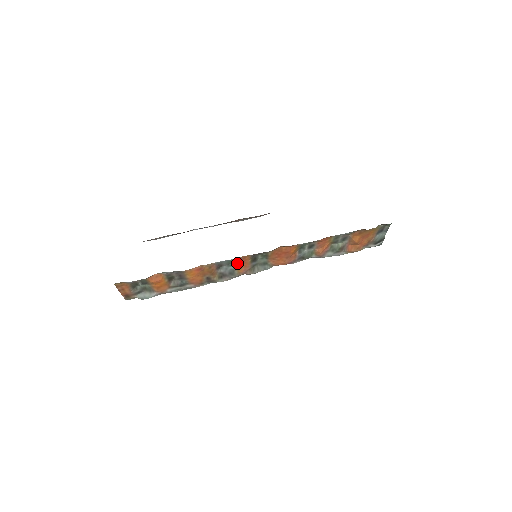
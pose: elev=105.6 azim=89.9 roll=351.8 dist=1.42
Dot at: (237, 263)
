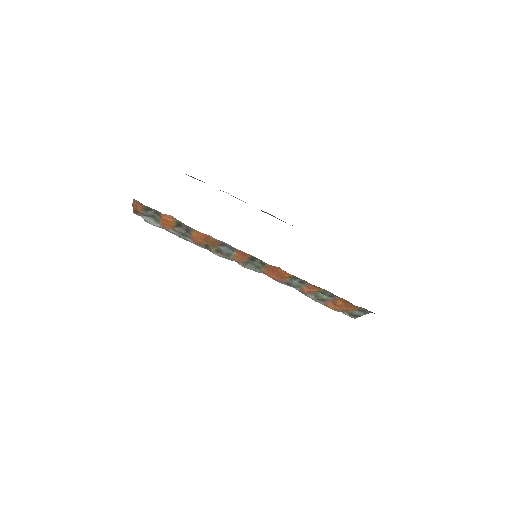
Dot at: (238, 252)
